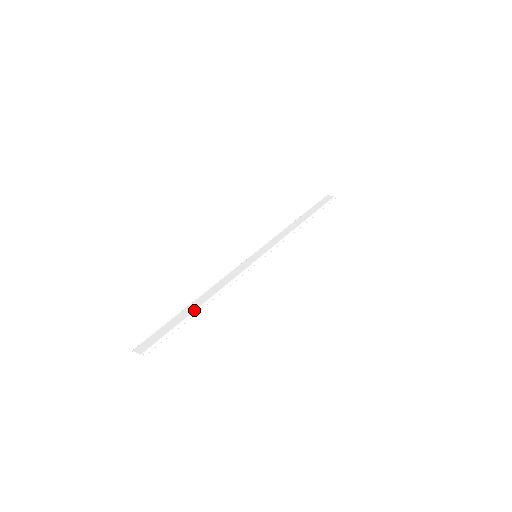
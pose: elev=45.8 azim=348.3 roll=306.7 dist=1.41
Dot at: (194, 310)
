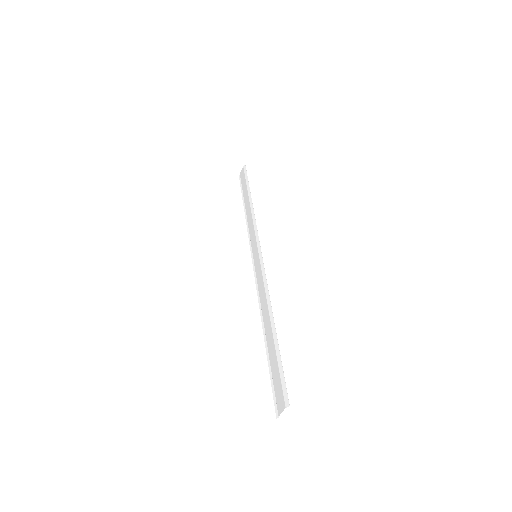
Dot at: (272, 335)
